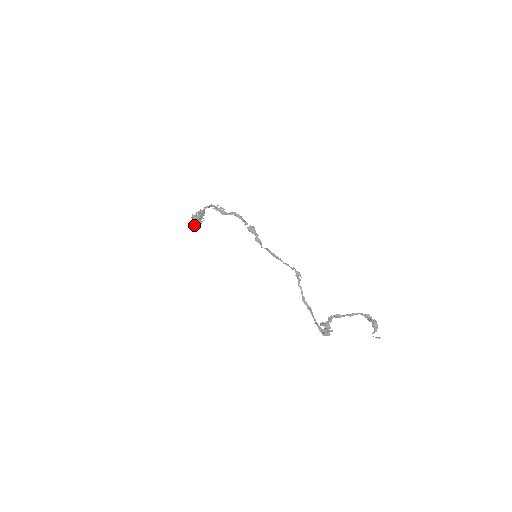
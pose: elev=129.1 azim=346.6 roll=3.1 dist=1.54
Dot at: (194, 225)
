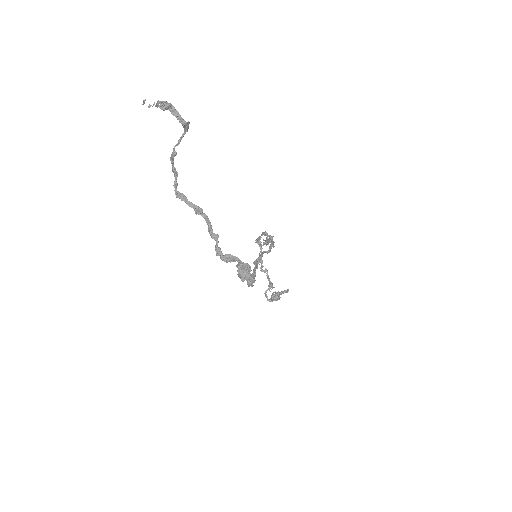
Dot at: (270, 299)
